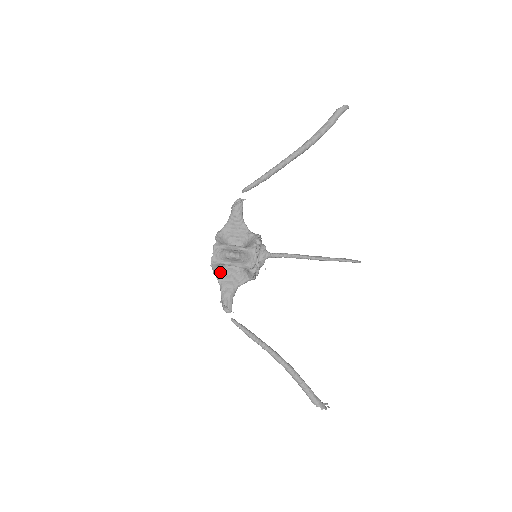
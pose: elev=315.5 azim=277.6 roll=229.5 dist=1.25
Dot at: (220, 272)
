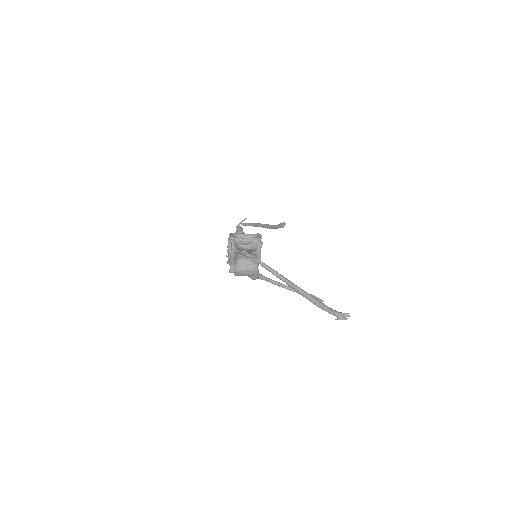
Dot at: (236, 248)
